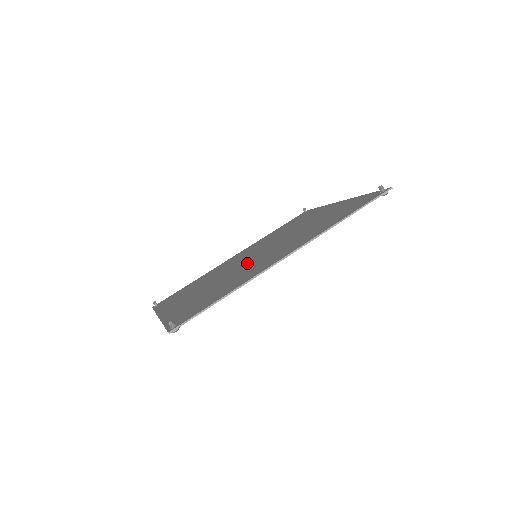
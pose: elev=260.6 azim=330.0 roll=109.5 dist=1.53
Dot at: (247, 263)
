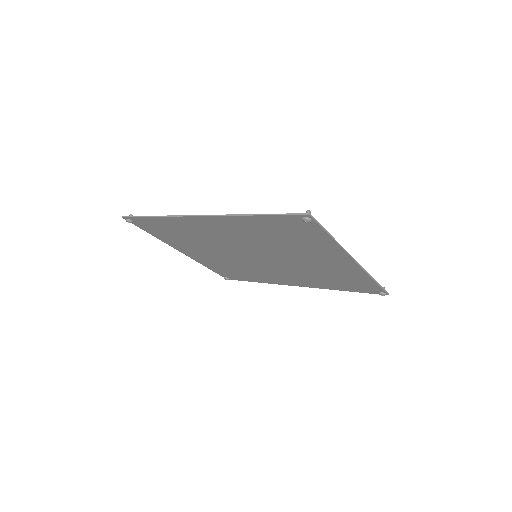
Dot at: occluded
